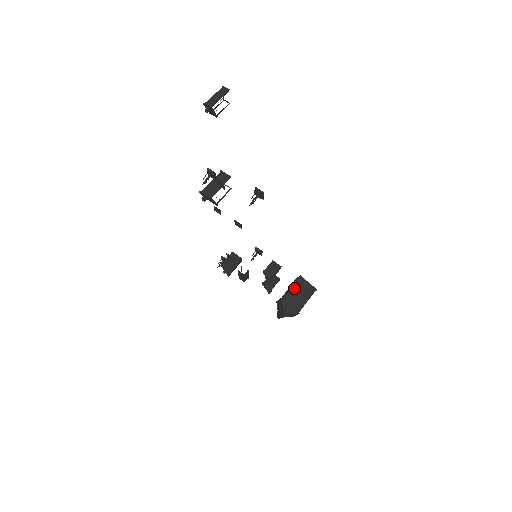
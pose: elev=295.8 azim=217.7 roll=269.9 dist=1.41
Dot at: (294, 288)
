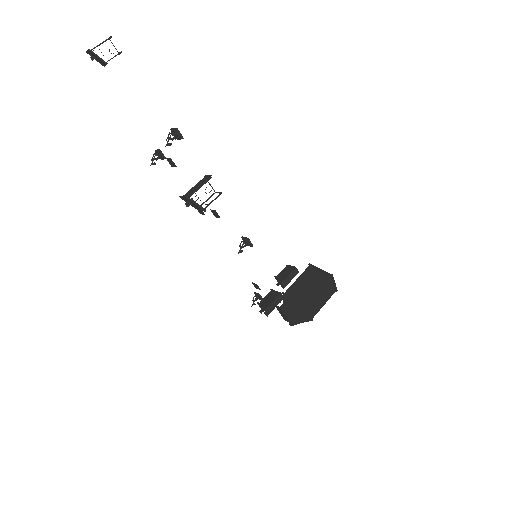
Dot at: (301, 279)
